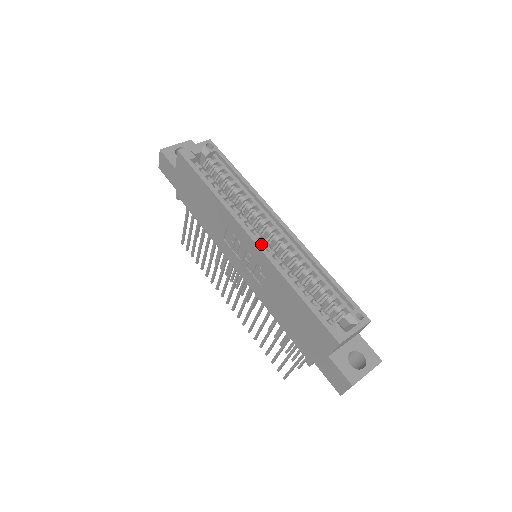
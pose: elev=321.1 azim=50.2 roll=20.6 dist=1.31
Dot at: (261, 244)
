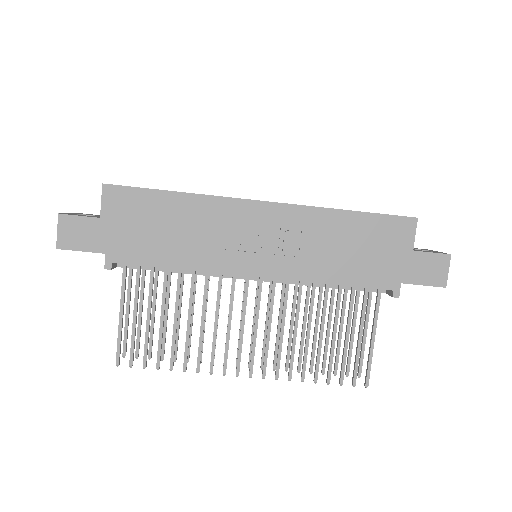
Dot at: (277, 202)
